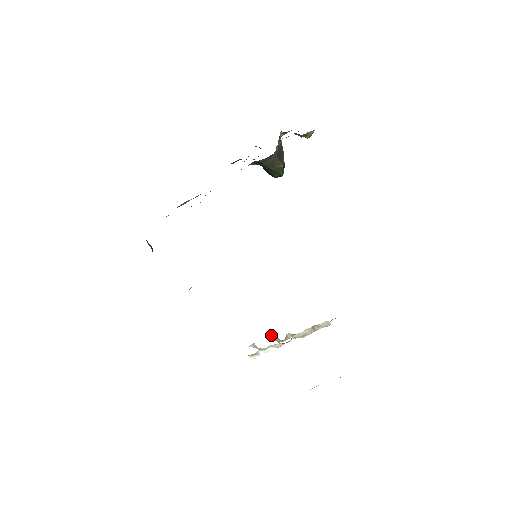
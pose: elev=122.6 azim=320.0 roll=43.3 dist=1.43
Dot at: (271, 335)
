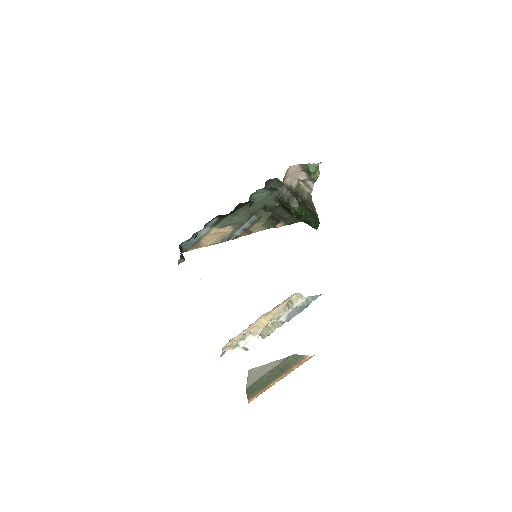
Dot at: occluded
